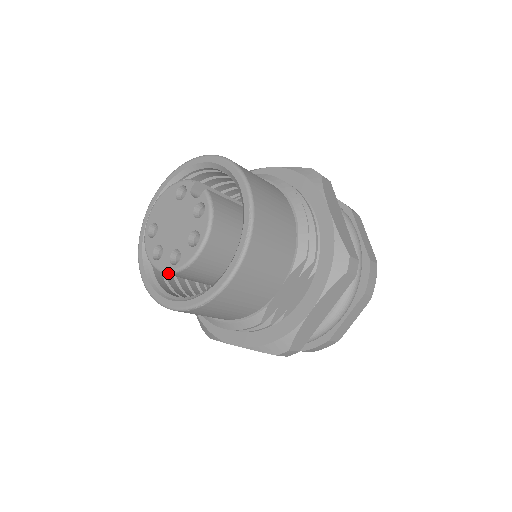
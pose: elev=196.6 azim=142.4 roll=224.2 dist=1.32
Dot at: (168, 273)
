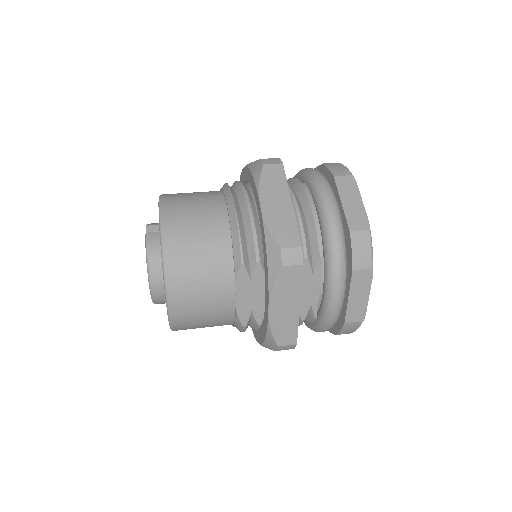
Dot at: occluded
